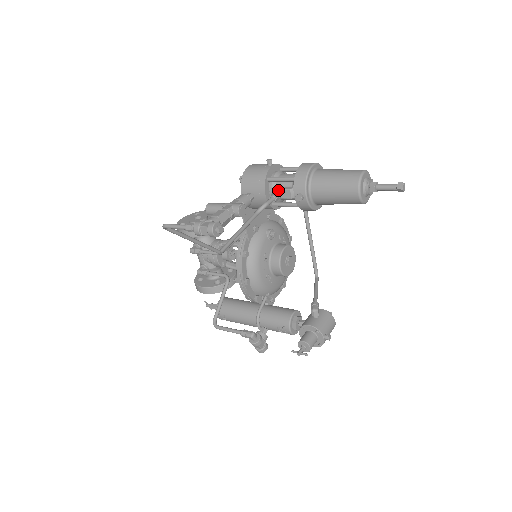
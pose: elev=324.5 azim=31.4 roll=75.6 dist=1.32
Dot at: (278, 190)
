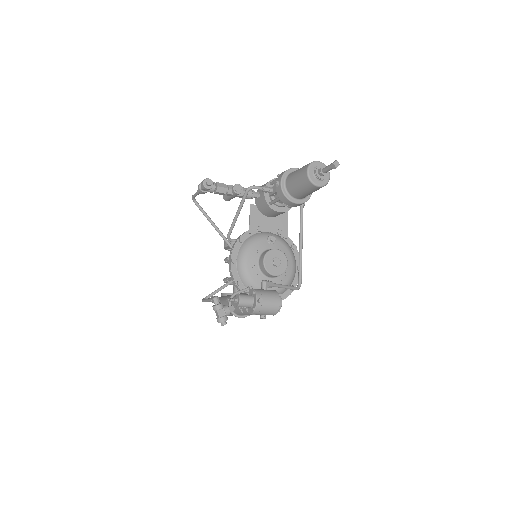
Dot at: (272, 187)
